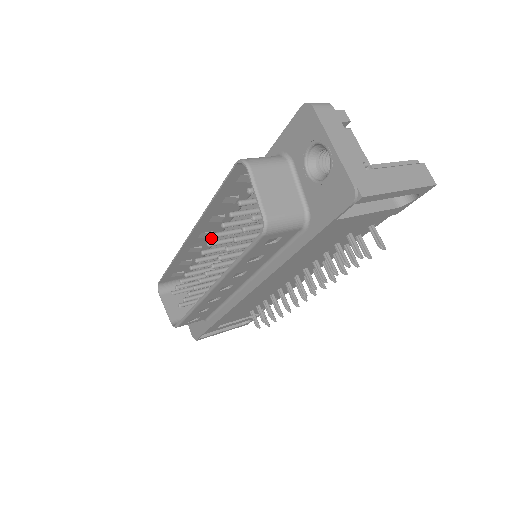
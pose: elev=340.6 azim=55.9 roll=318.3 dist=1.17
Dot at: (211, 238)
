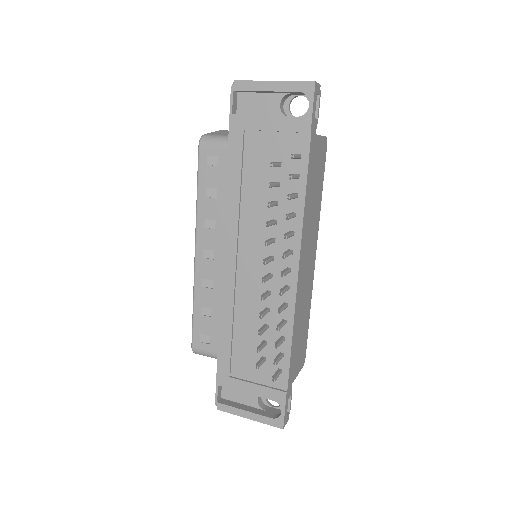
Dot at: occluded
